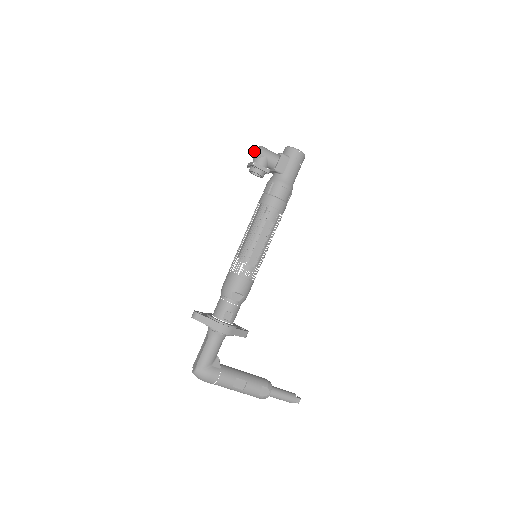
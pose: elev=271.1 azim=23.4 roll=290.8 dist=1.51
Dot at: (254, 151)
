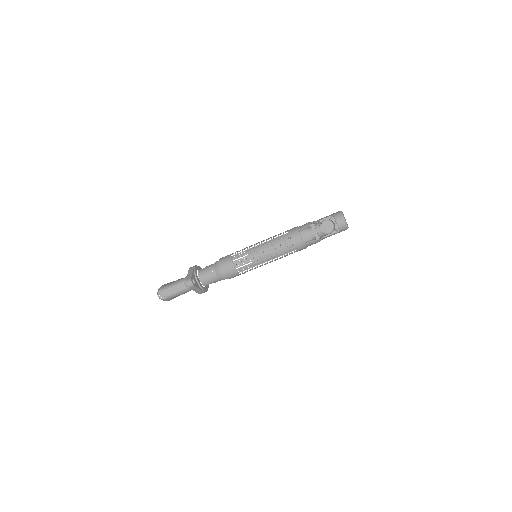
Dot at: (326, 221)
